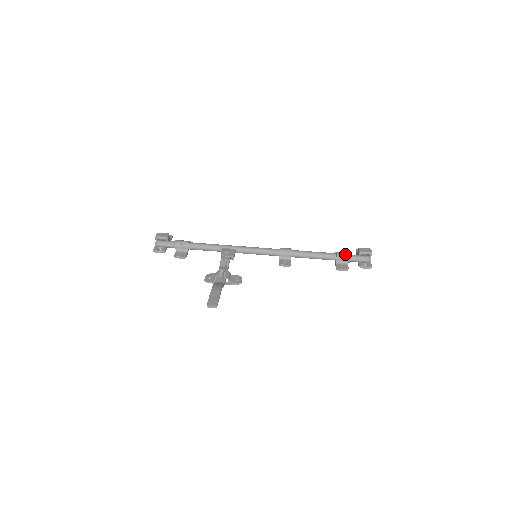
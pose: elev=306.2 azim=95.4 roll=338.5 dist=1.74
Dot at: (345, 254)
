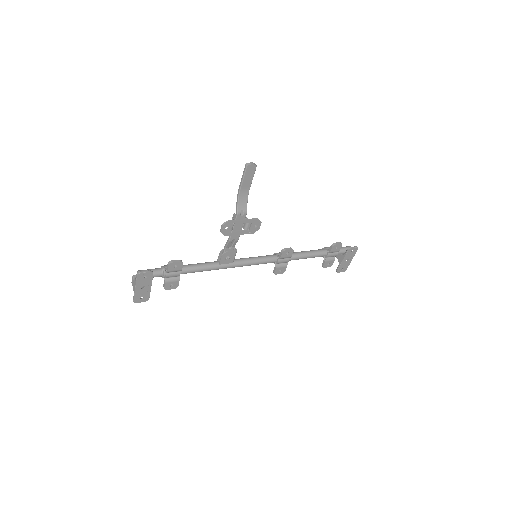
Dot at: occluded
